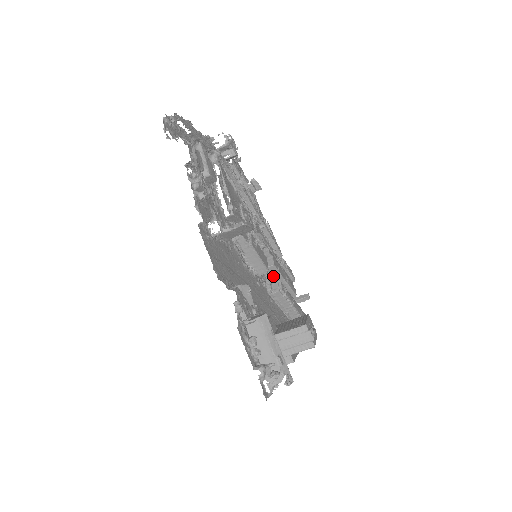
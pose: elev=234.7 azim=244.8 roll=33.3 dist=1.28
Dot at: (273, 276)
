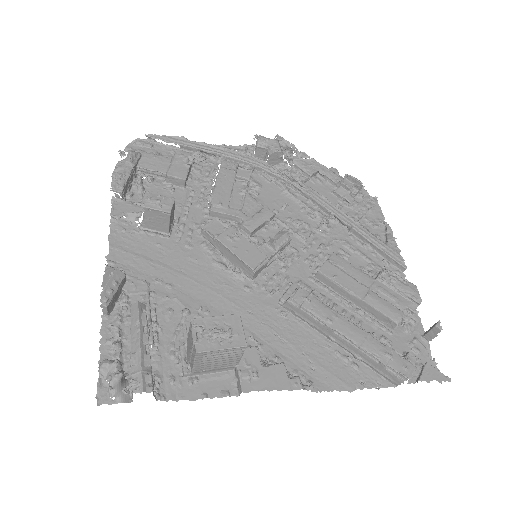
Dot at: (334, 289)
